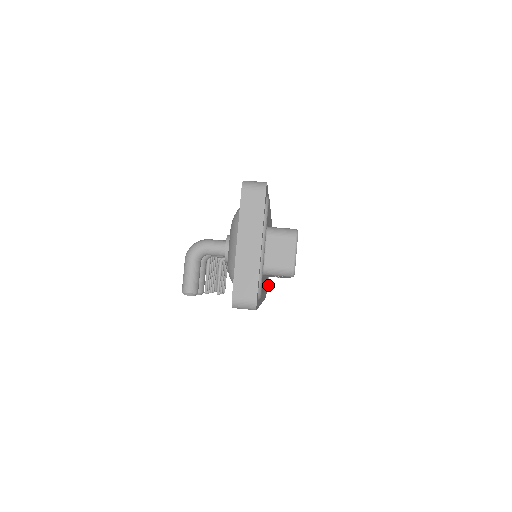
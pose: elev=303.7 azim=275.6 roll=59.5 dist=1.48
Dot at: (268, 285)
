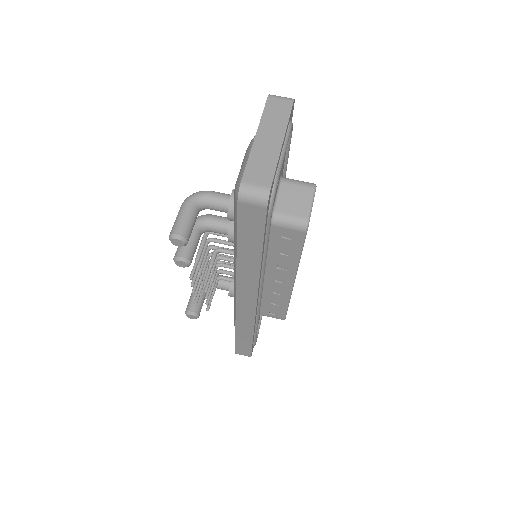
Dot at: (256, 340)
